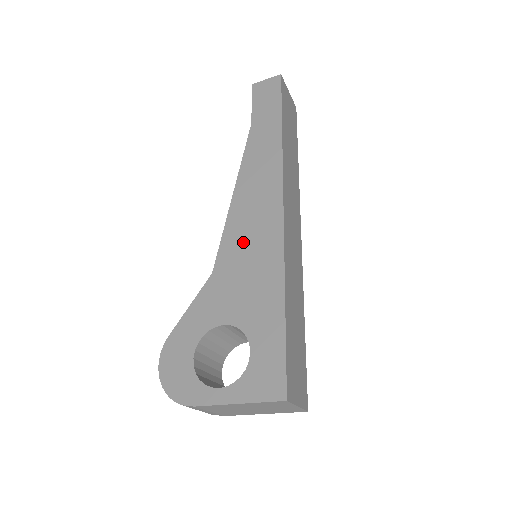
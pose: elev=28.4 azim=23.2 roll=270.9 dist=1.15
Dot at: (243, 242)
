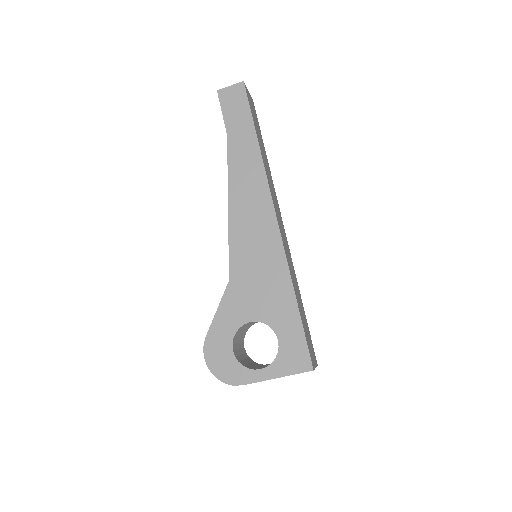
Dot at: (249, 252)
